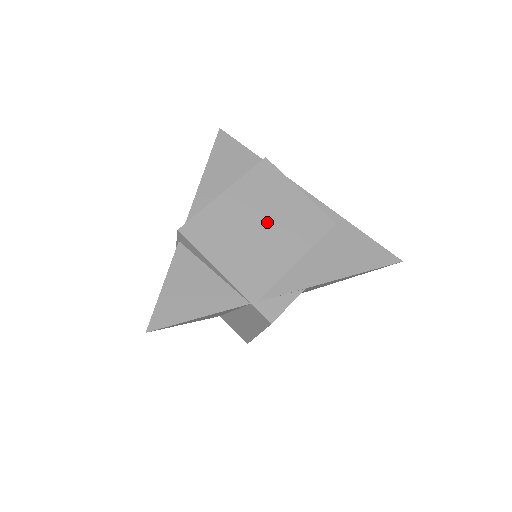
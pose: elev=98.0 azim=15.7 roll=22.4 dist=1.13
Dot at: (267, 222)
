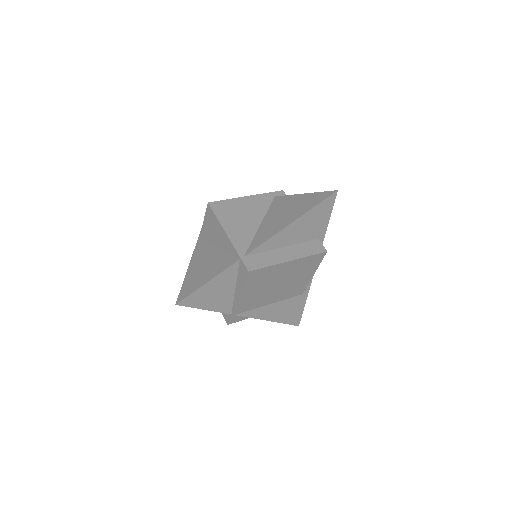
Dot at: (284, 283)
